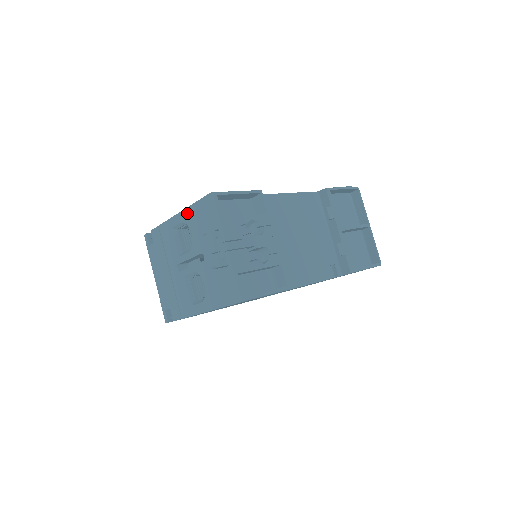
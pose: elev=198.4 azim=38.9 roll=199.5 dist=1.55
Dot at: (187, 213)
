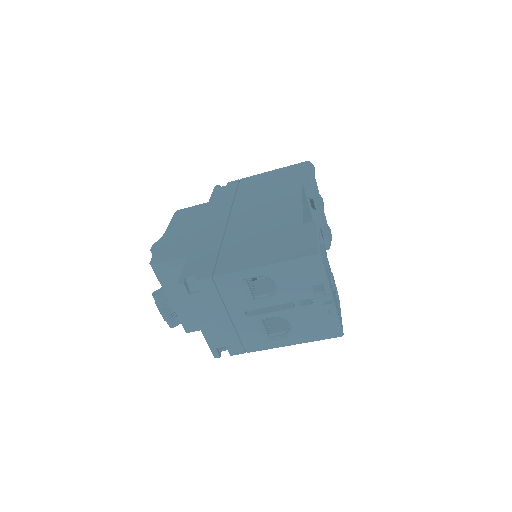
Dot at: (272, 269)
